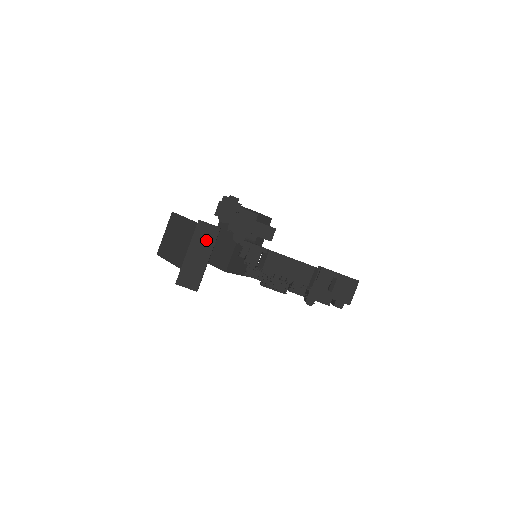
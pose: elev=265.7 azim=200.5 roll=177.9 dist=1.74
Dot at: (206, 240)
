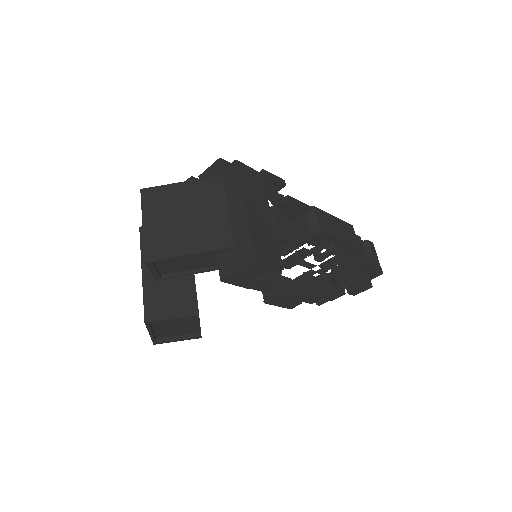
Dot at: (256, 189)
